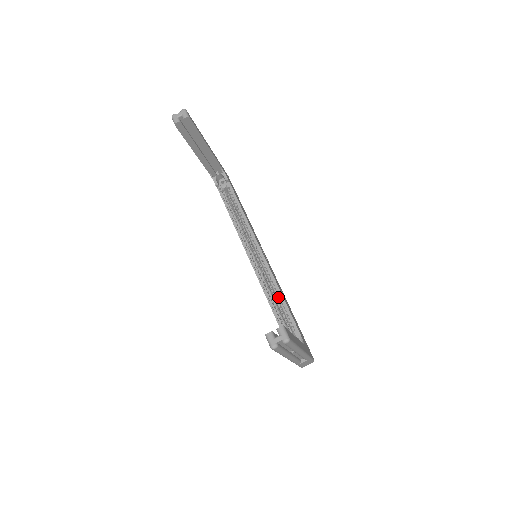
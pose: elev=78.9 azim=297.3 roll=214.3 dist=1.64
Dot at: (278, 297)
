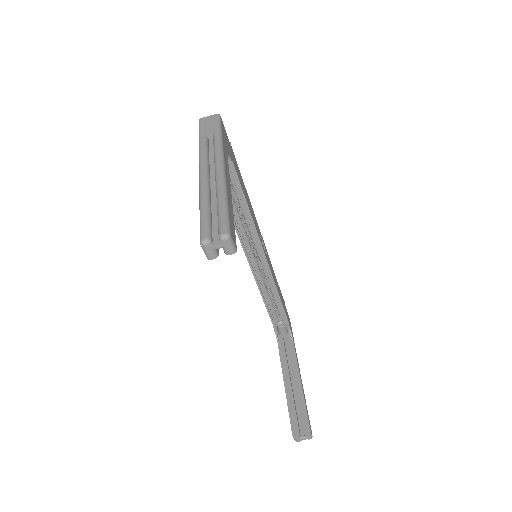
Dot at: (273, 293)
